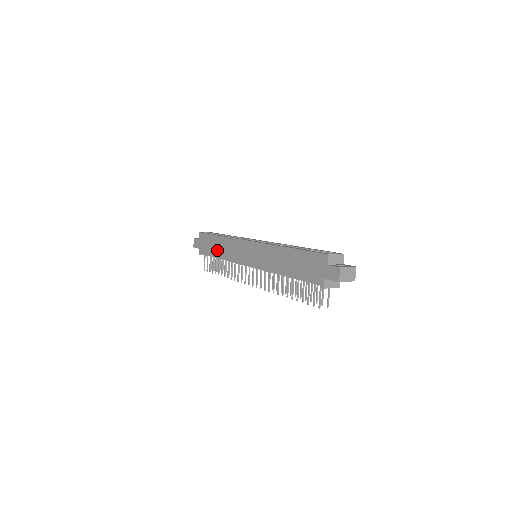
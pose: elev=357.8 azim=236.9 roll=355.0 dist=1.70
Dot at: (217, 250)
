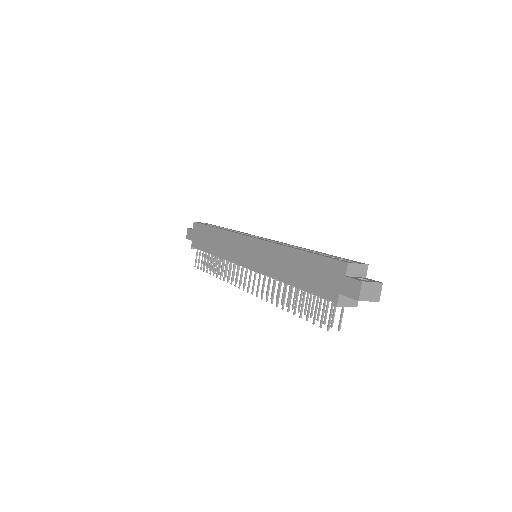
Dot at: (211, 244)
